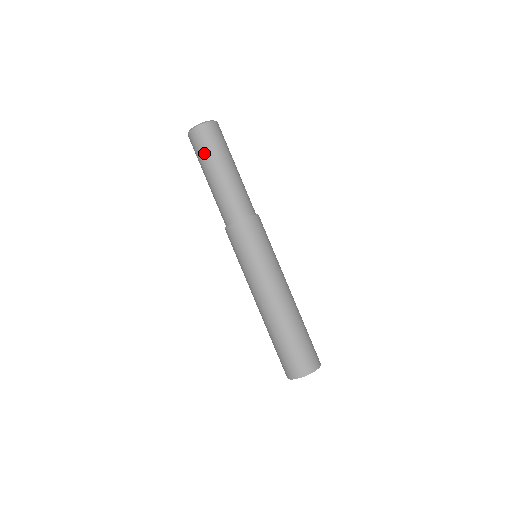
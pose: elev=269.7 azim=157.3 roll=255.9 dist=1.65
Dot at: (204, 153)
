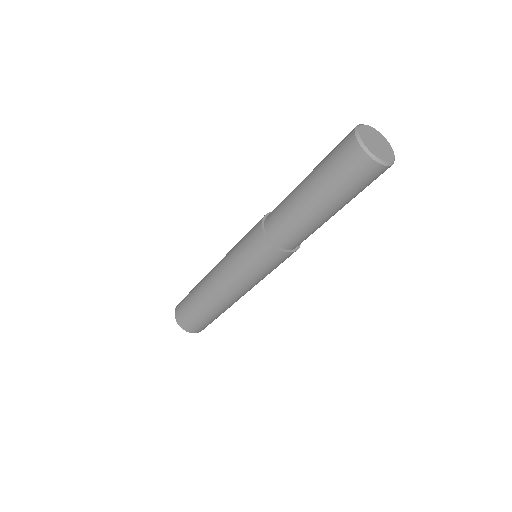
Dot at: (332, 174)
